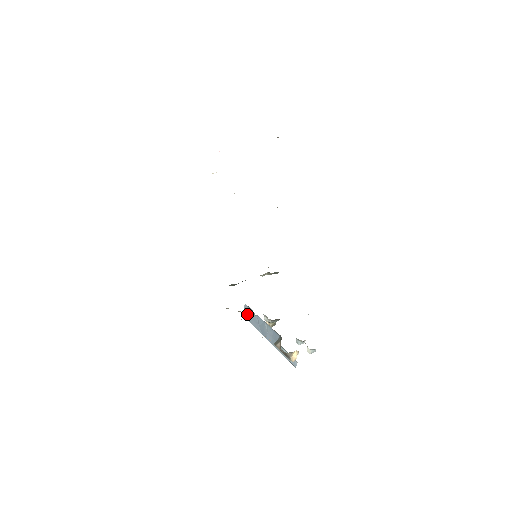
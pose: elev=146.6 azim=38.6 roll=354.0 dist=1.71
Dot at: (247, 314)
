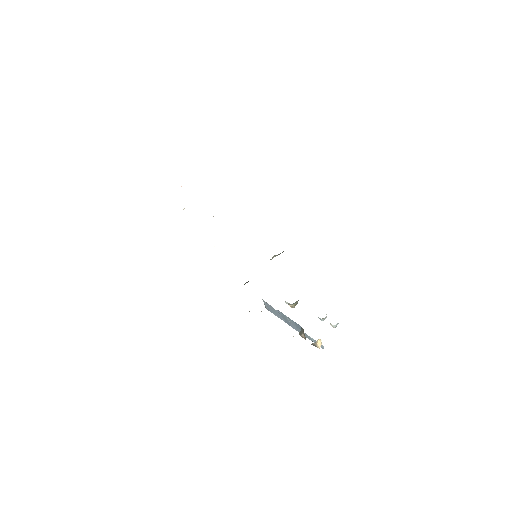
Dot at: (268, 308)
